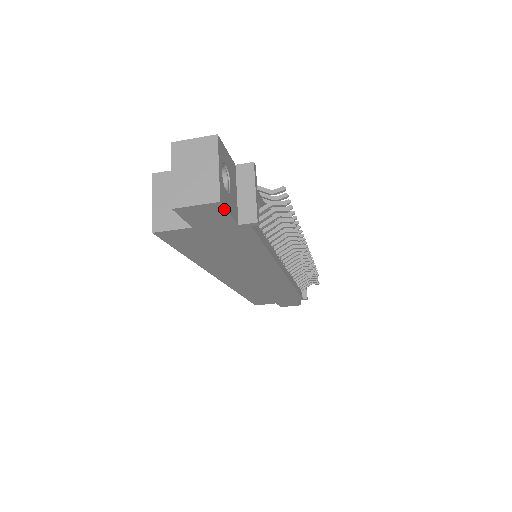
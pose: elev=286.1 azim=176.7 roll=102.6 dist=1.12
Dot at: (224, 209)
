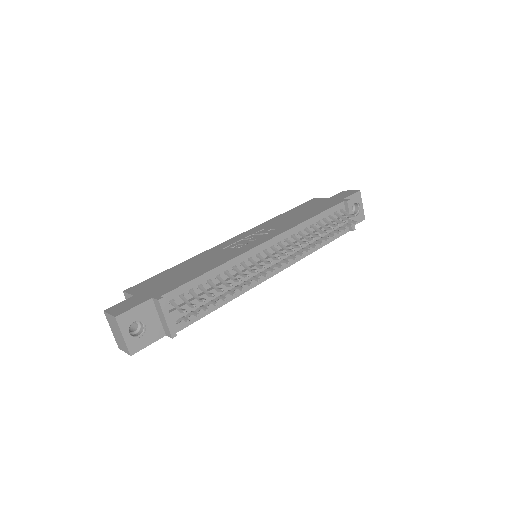
Dot at: occluded
